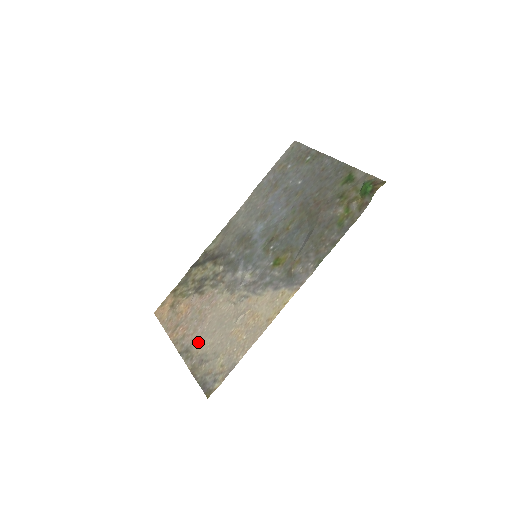
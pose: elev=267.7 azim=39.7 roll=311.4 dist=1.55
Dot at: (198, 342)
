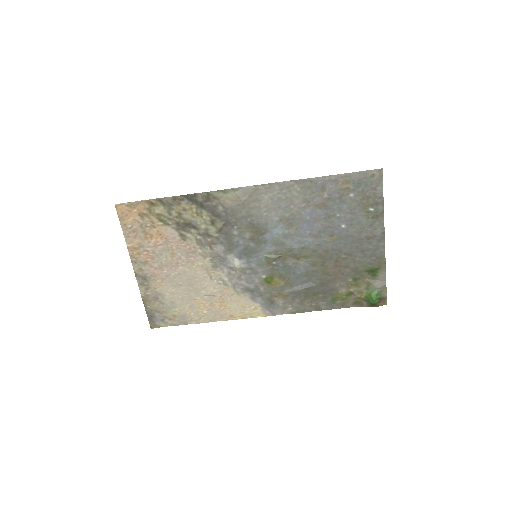
Dot at: (159, 281)
